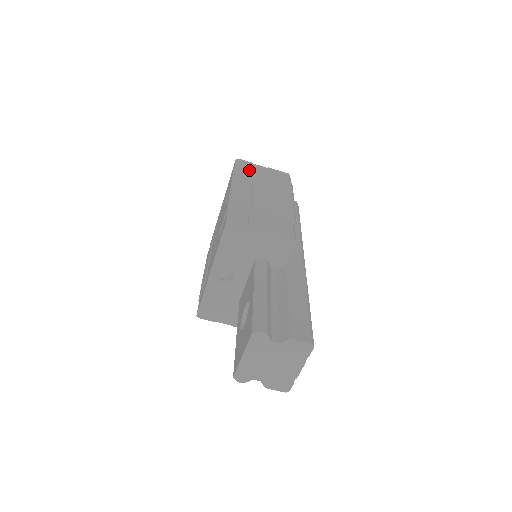
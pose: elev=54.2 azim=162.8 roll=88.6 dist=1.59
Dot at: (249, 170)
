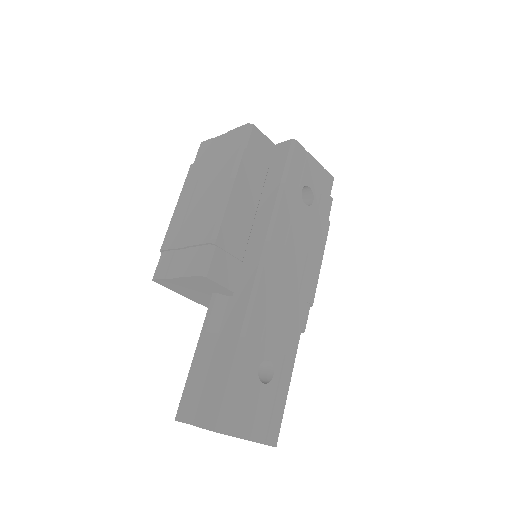
Dot at: (200, 162)
